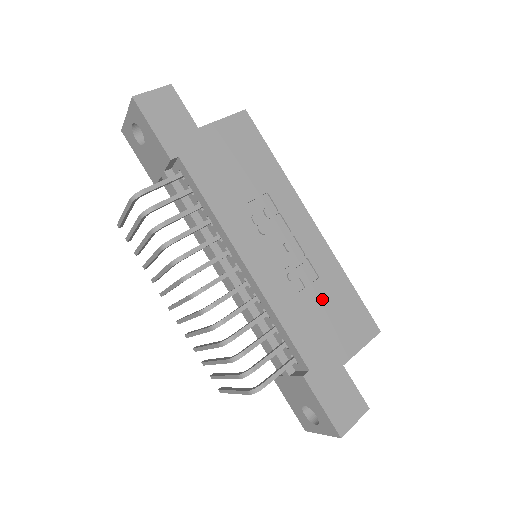
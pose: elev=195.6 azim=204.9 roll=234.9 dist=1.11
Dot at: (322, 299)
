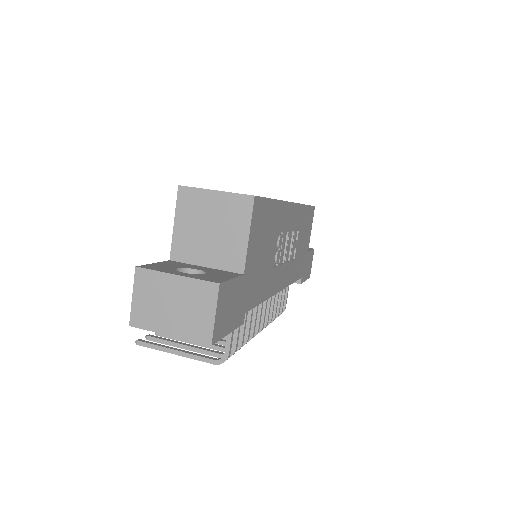
Dot at: (301, 239)
